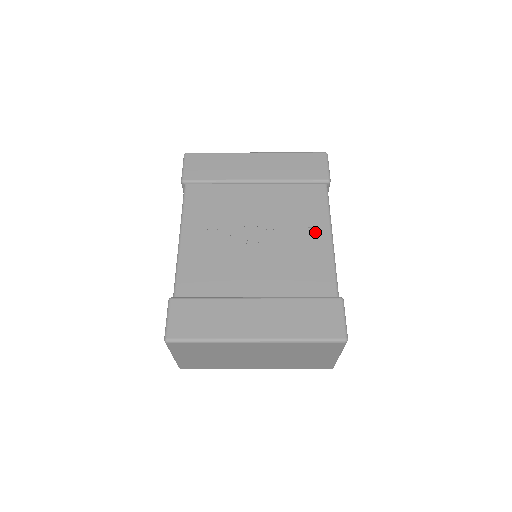
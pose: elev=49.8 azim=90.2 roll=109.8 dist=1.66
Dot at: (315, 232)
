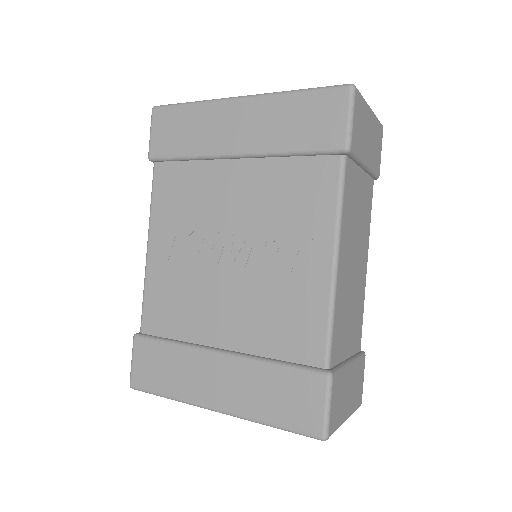
Dot at: (310, 252)
